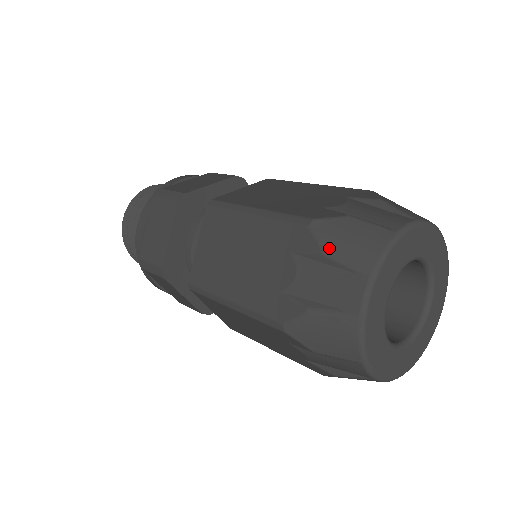
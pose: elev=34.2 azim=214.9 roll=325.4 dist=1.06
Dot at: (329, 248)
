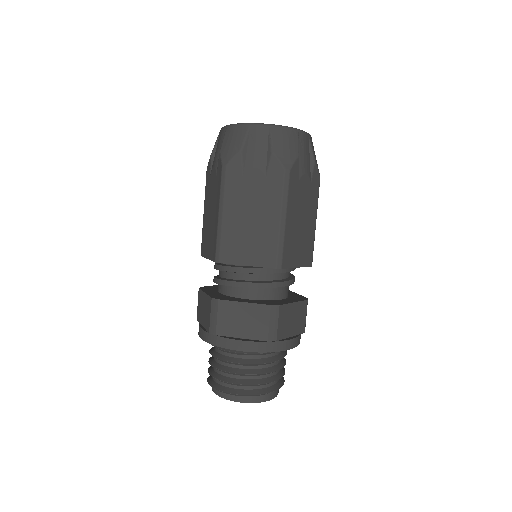
Dot at: (211, 154)
